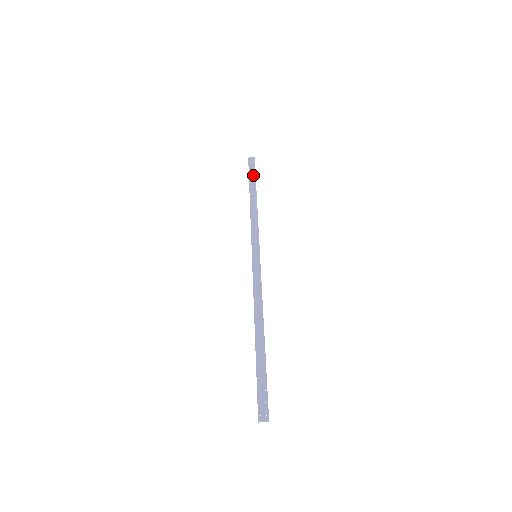
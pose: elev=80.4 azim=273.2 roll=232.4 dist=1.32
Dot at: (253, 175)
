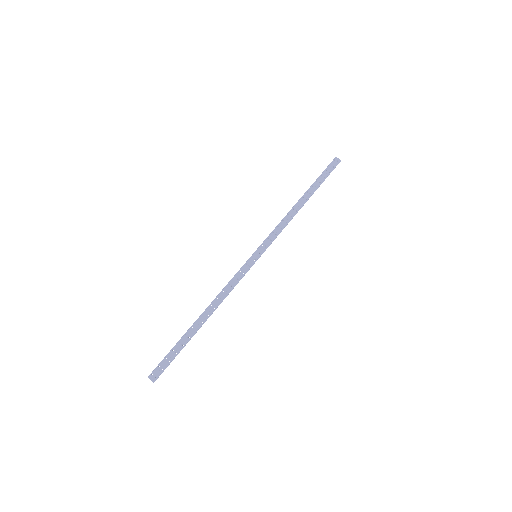
Dot at: (323, 178)
